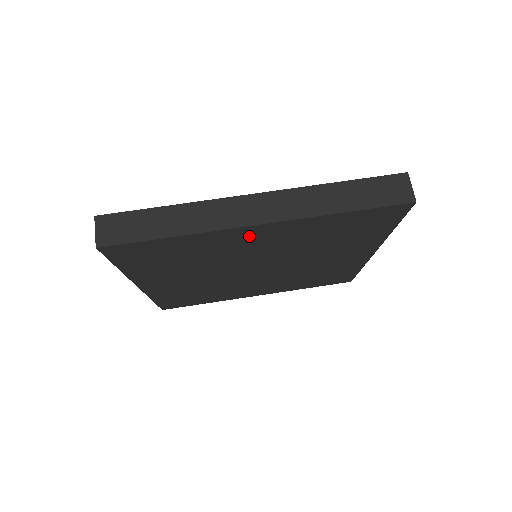
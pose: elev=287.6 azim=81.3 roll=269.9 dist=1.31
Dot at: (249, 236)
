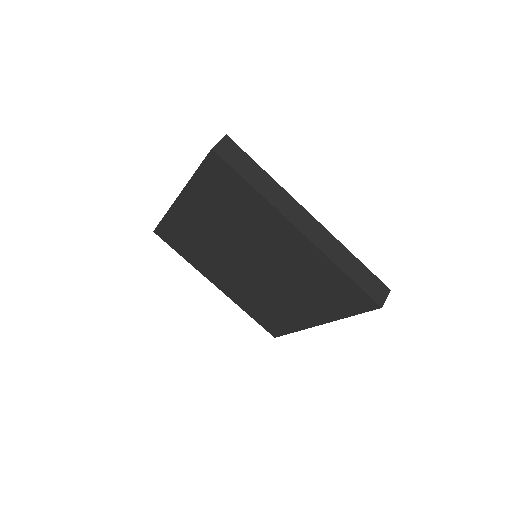
Dot at: (284, 233)
